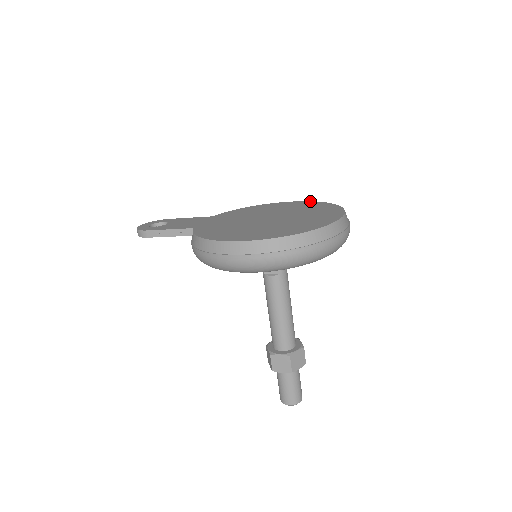
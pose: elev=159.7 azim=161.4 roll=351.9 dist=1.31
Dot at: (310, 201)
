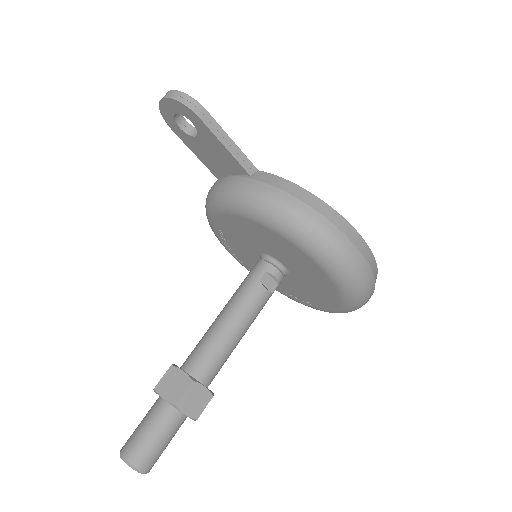
Dot at: occluded
